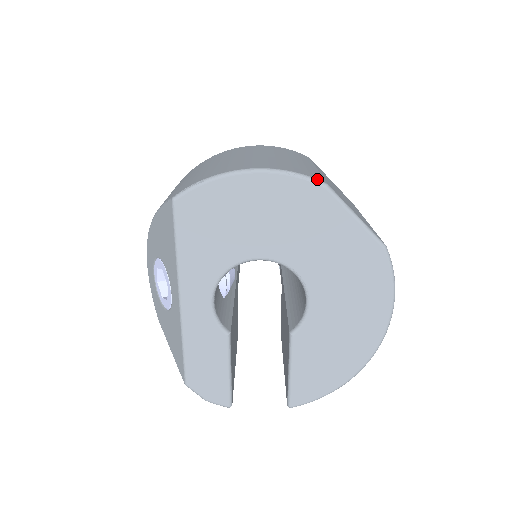
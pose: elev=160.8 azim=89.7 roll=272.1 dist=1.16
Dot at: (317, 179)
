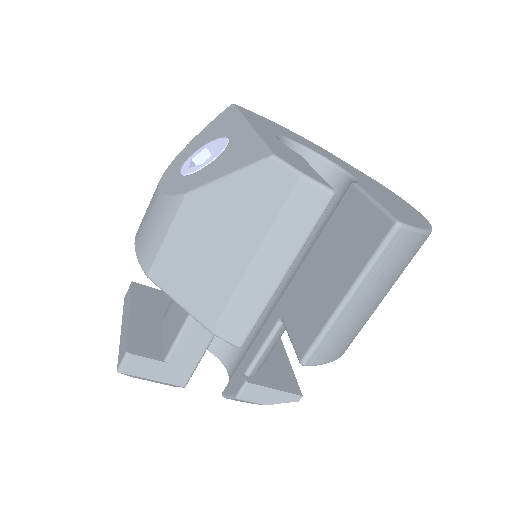
Dot at: occluded
